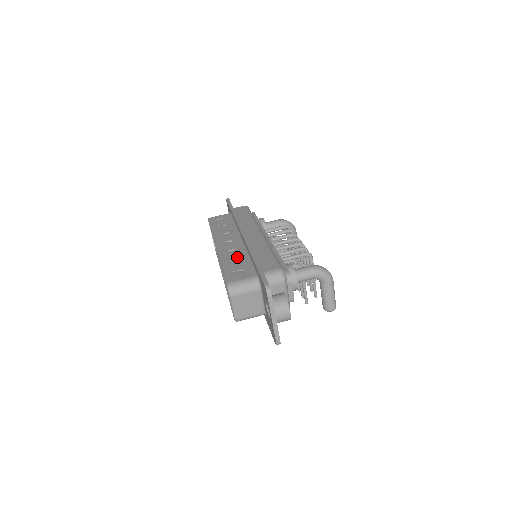
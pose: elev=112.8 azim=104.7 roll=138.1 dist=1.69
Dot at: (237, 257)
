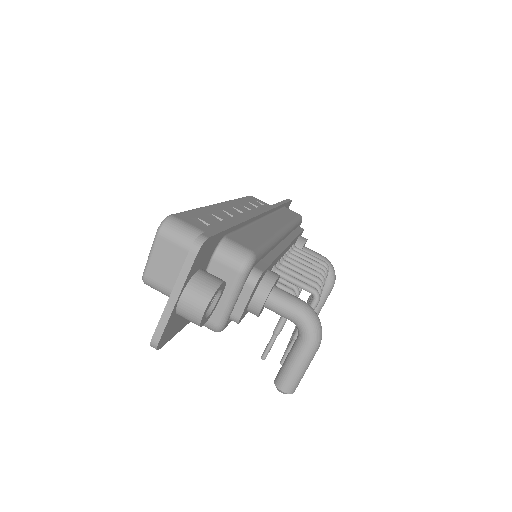
Dot at: (224, 218)
